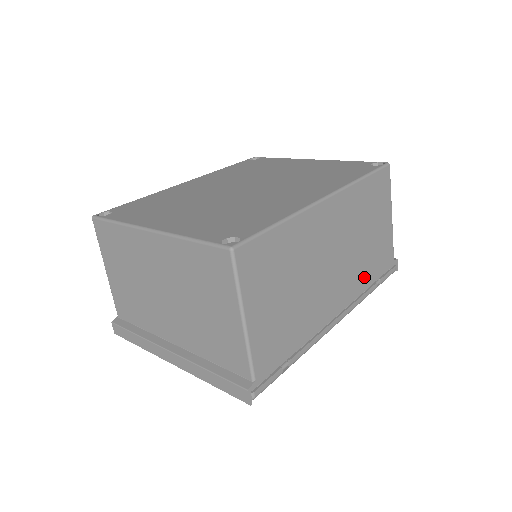
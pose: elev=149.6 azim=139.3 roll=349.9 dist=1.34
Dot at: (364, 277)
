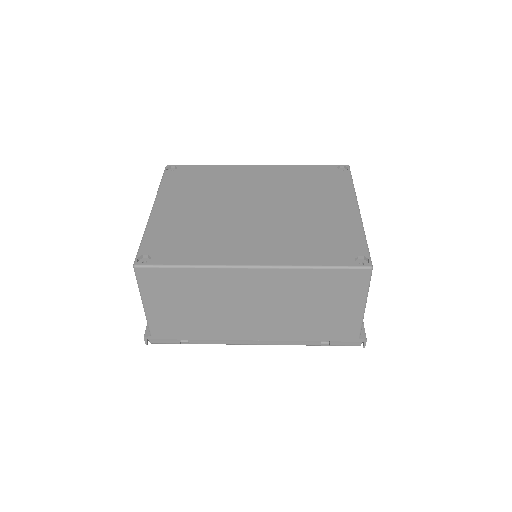
Dot at: (300, 332)
